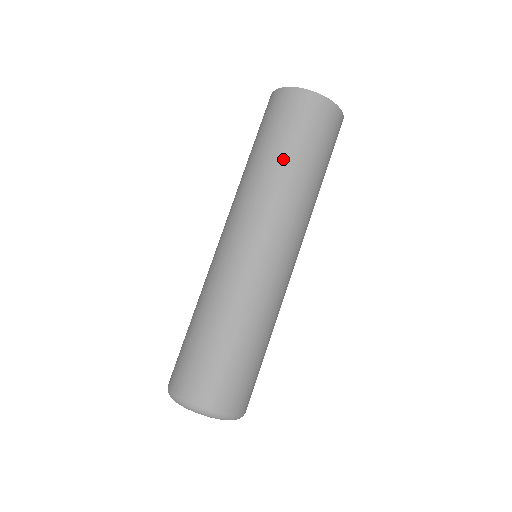
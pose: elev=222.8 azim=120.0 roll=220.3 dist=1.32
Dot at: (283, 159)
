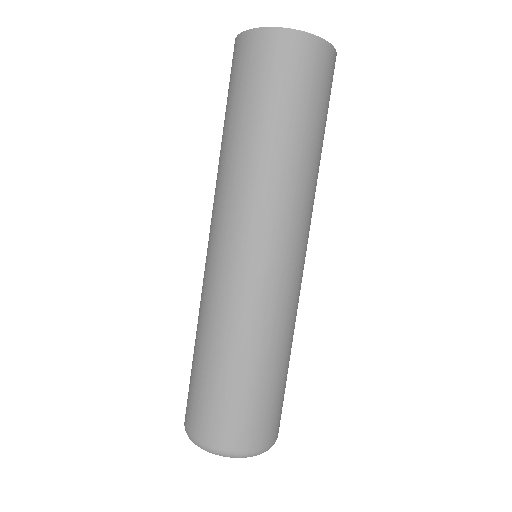
Dot at: (289, 137)
